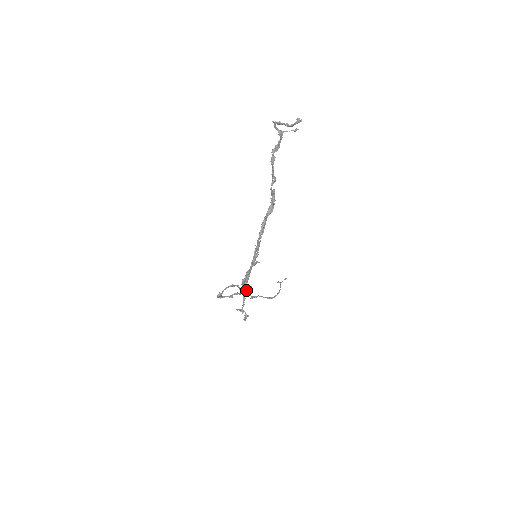
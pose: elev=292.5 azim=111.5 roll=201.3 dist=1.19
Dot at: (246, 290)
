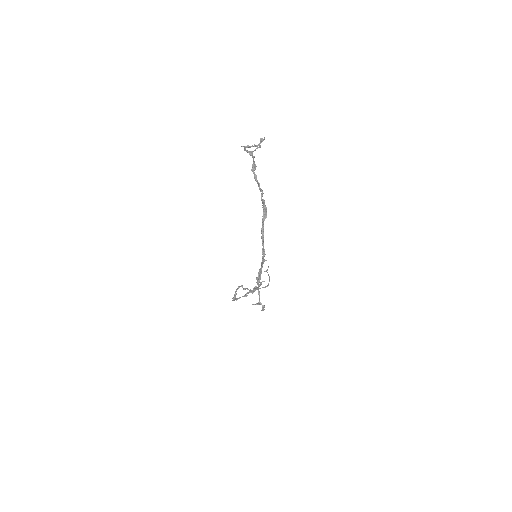
Dot at: occluded
